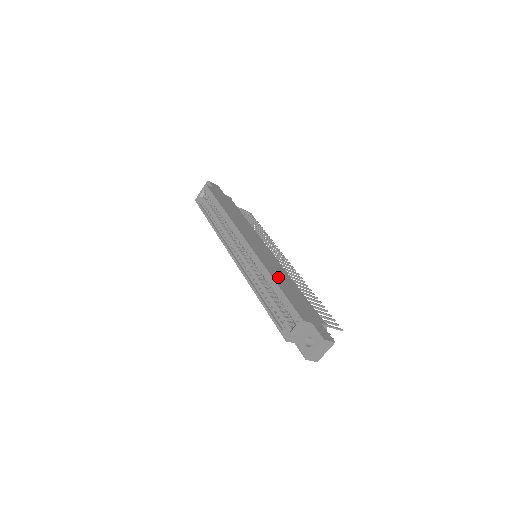
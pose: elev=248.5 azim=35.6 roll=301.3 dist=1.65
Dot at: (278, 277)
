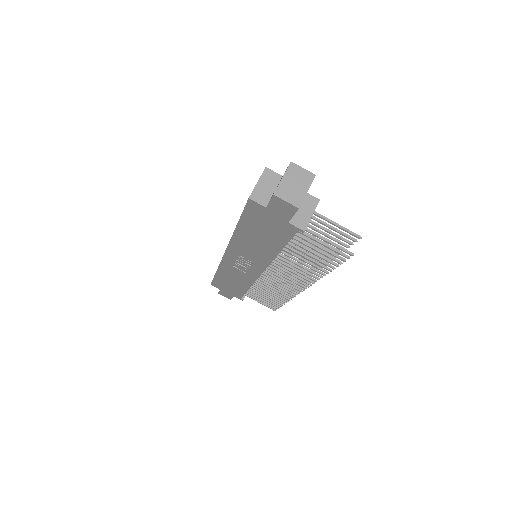
Dot at: occluded
